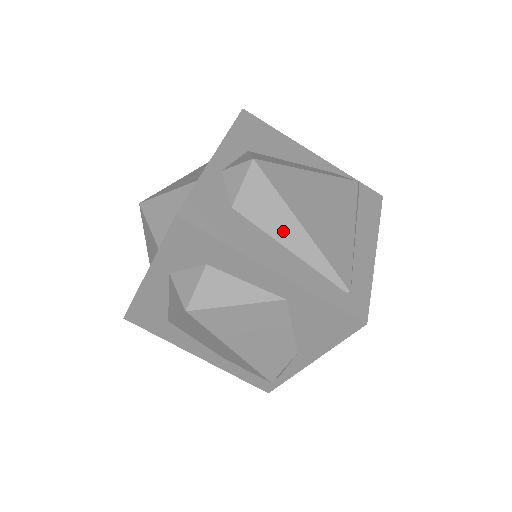
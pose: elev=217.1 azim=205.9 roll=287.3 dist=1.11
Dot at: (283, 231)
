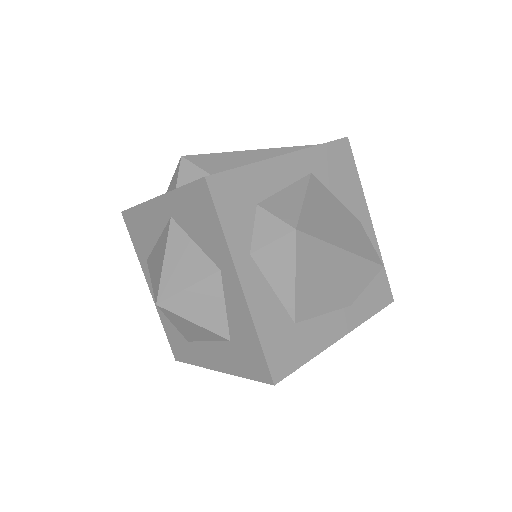
Dot at: (252, 159)
